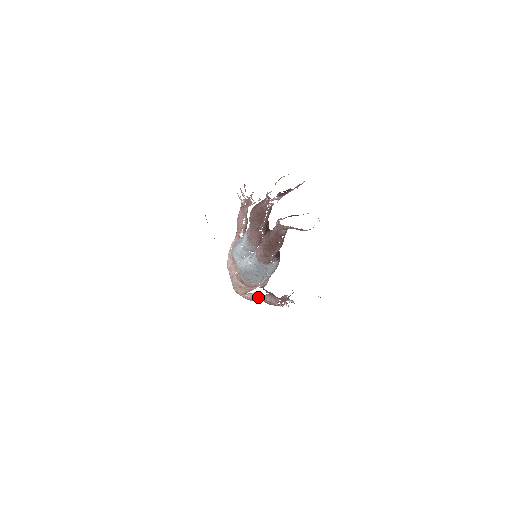
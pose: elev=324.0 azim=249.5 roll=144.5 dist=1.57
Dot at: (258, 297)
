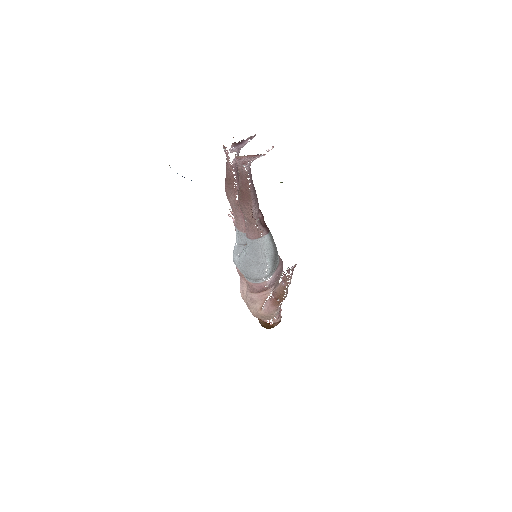
Dot at: (271, 299)
